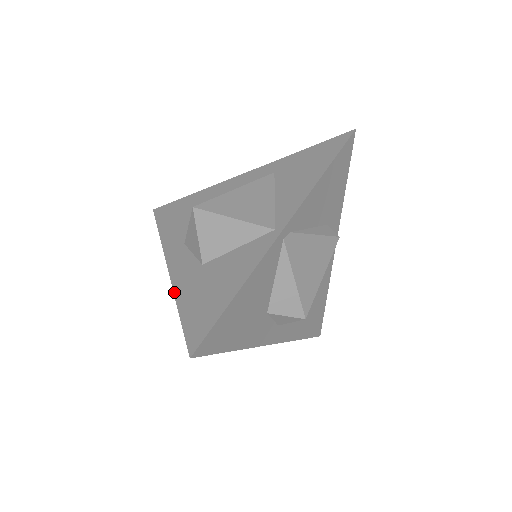
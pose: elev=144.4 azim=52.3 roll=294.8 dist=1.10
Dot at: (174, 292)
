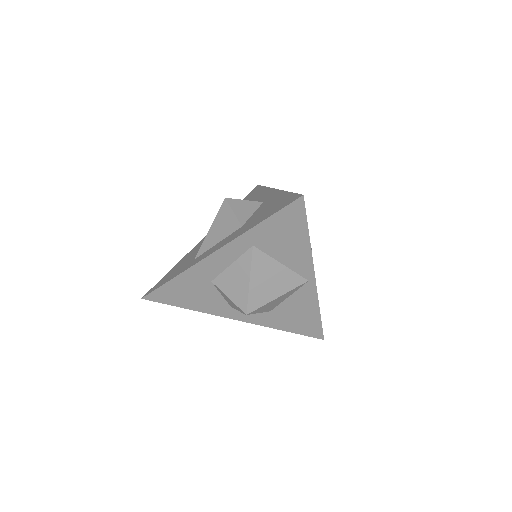
Dot at: (269, 327)
